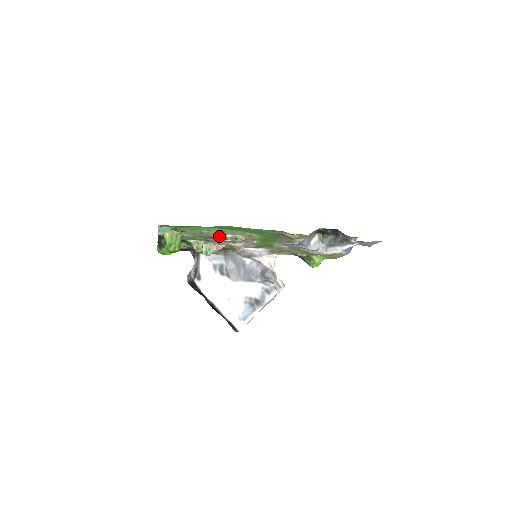
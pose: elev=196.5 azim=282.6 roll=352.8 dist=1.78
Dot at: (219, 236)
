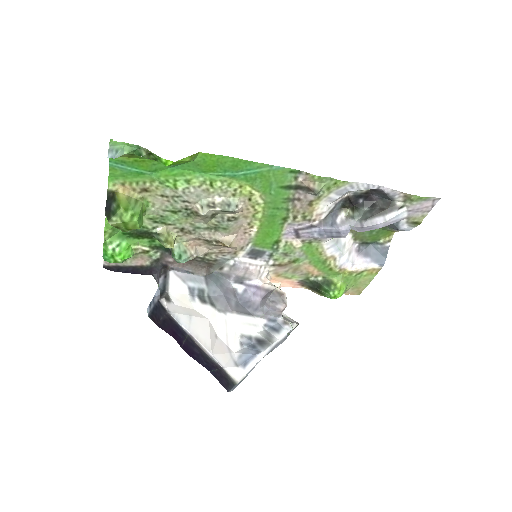
Dot at: (203, 201)
